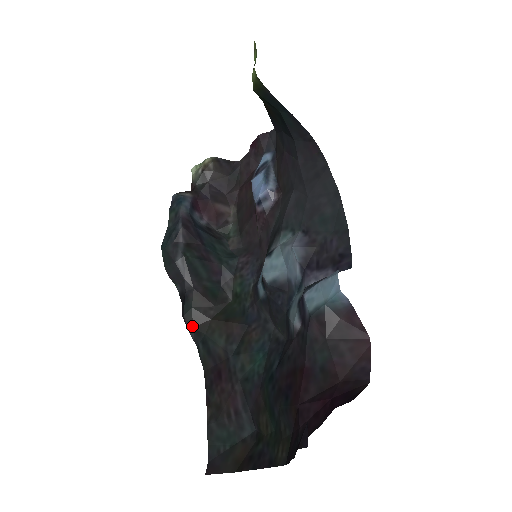
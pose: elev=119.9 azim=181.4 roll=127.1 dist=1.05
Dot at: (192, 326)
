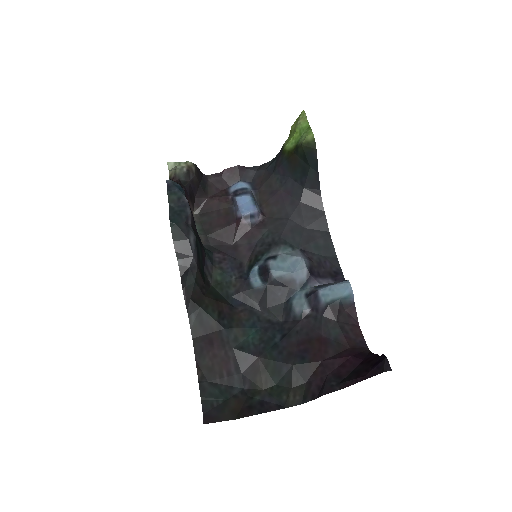
Dot at: (190, 298)
